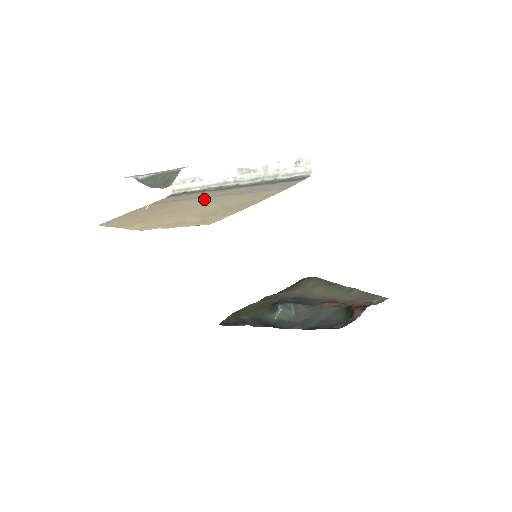
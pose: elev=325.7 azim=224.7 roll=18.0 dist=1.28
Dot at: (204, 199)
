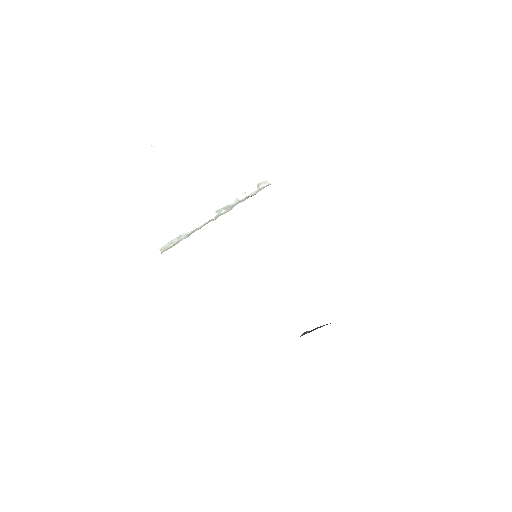
Dot at: occluded
